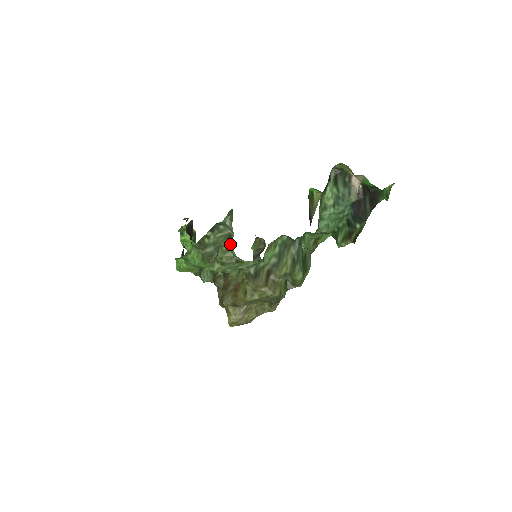
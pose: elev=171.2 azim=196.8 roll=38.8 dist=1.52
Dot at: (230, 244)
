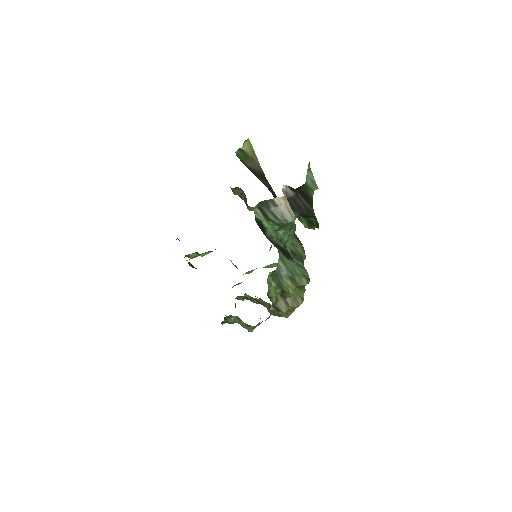
Dot at: (246, 324)
